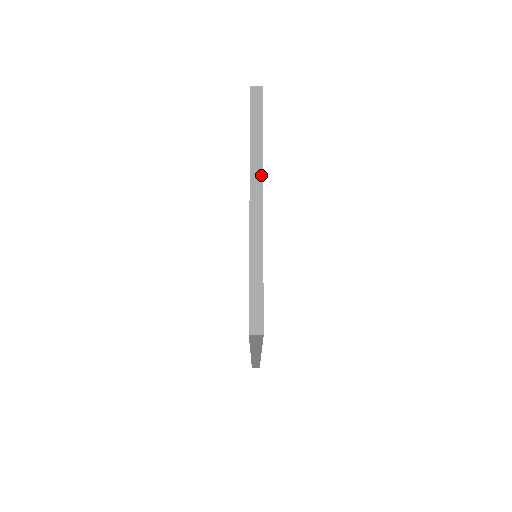
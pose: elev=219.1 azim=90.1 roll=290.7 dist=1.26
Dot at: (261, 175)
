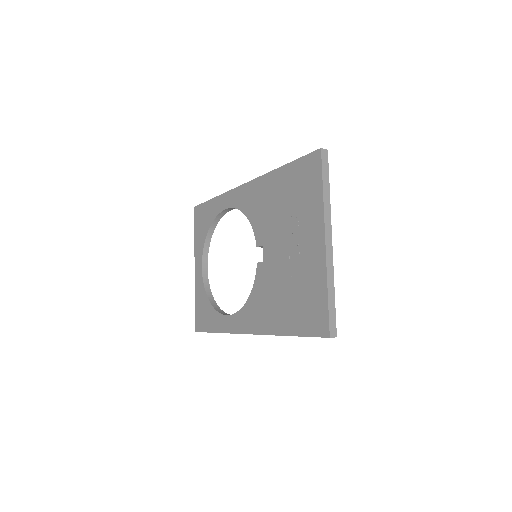
Dot at: (330, 223)
